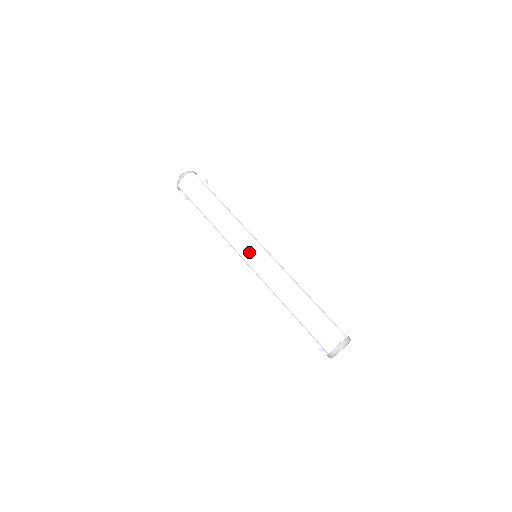
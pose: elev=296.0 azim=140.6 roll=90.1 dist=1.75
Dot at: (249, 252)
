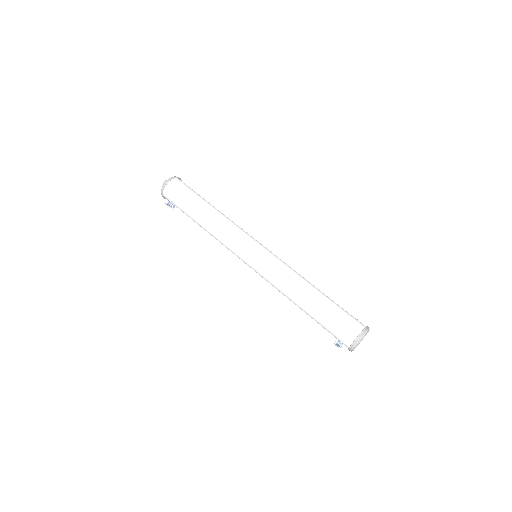
Dot at: (255, 246)
